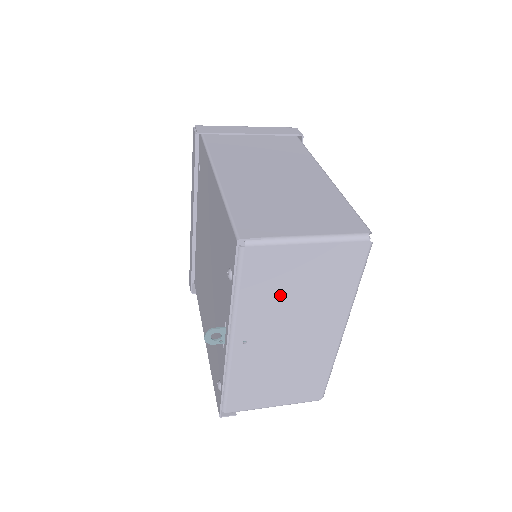
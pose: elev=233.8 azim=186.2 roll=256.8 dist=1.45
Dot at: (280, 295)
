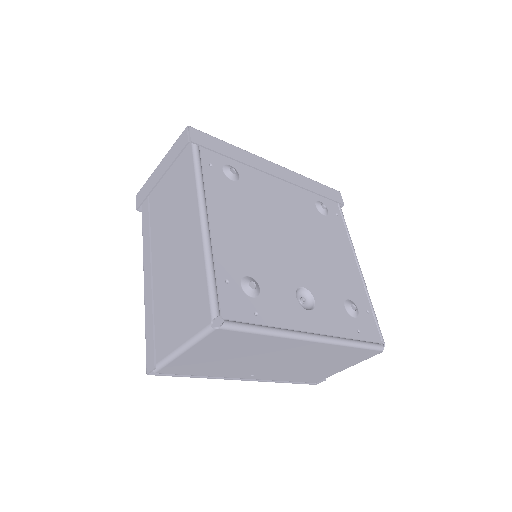
Dot at: (223, 364)
